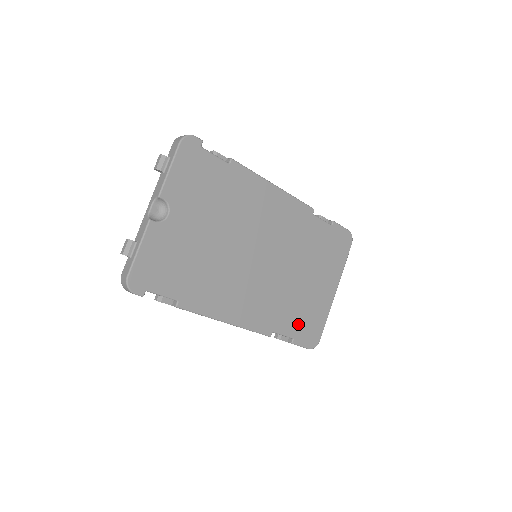
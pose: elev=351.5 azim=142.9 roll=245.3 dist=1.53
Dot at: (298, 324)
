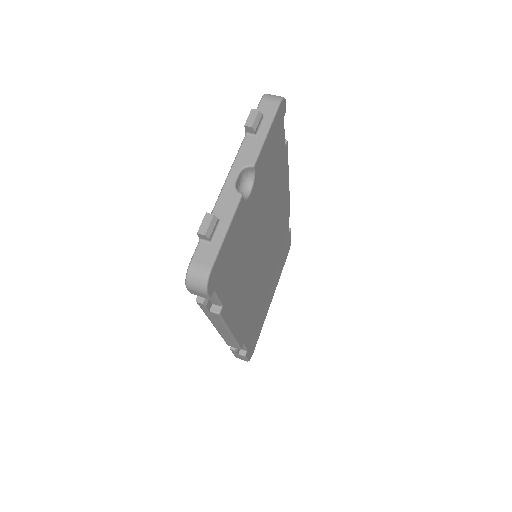
Dot at: (253, 335)
